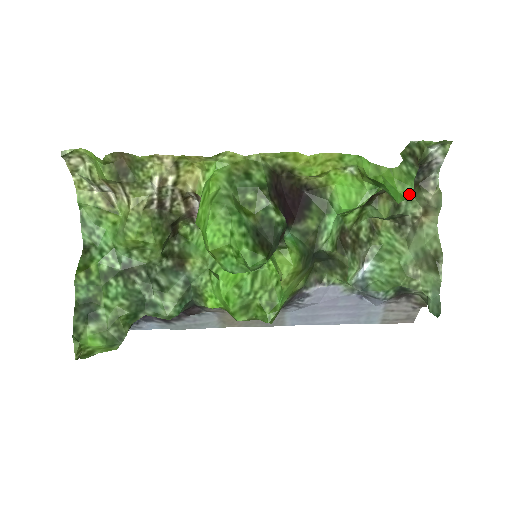
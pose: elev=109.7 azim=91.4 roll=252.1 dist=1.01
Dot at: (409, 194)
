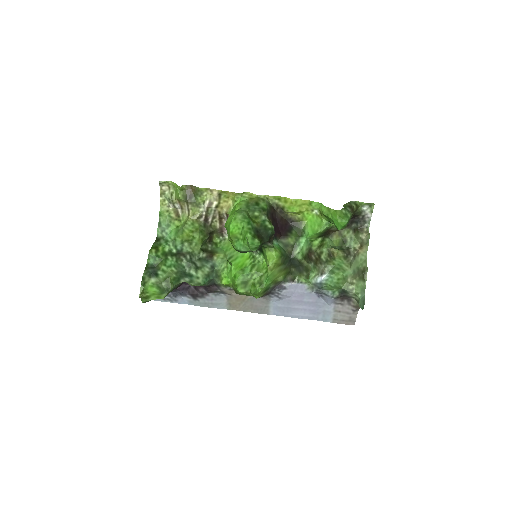
Dot at: (344, 224)
